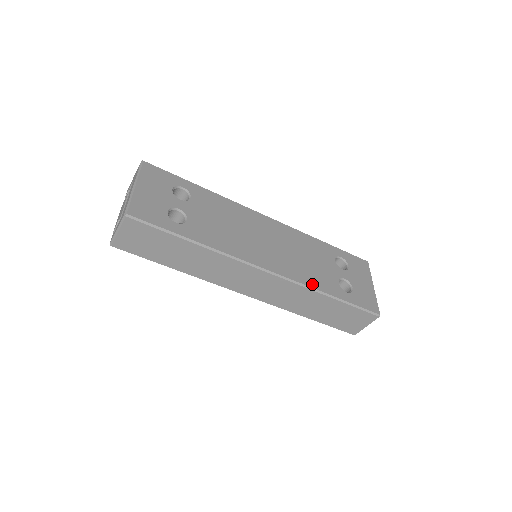
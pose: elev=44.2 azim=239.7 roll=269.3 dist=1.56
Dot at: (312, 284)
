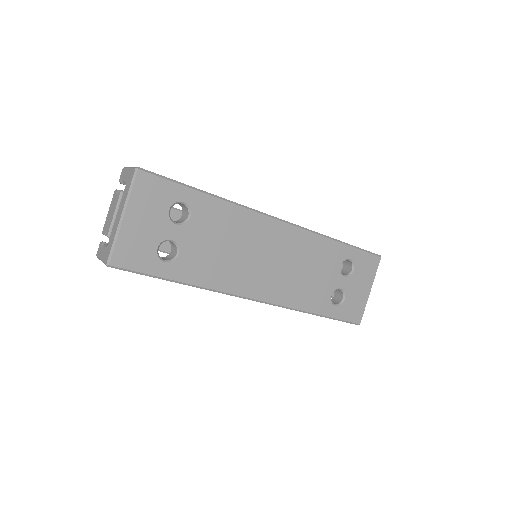
Dot at: (300, 305)
